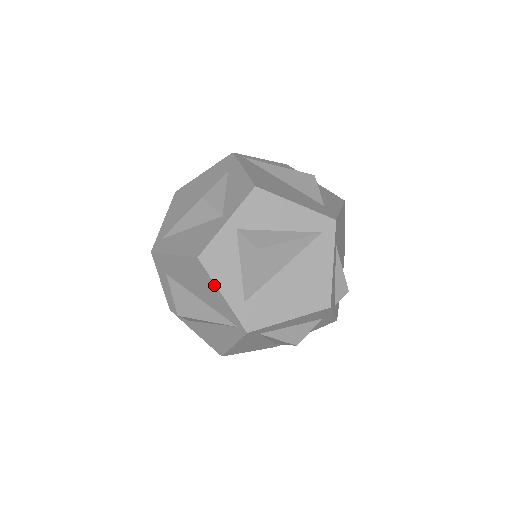
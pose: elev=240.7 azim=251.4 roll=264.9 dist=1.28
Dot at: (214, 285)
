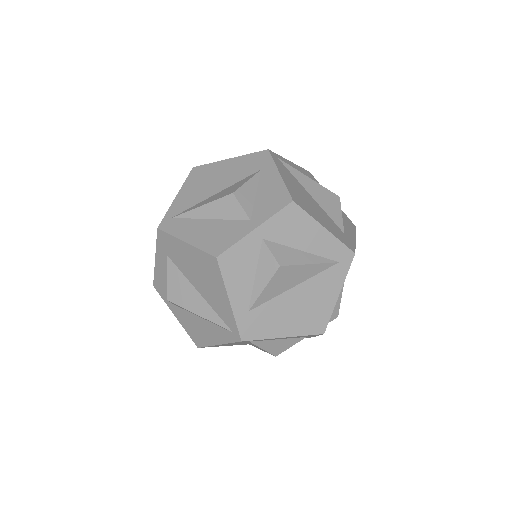
Dot at: (224, 288)
